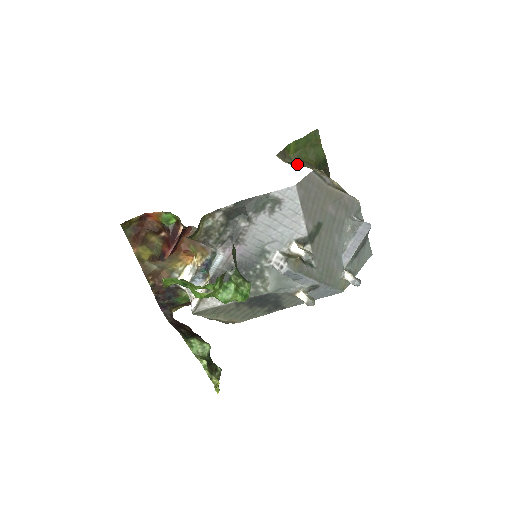
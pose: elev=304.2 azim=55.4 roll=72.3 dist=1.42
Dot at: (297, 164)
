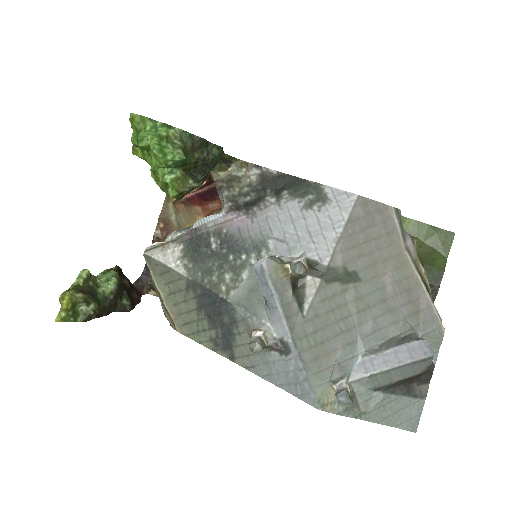
Dot at: occluded
